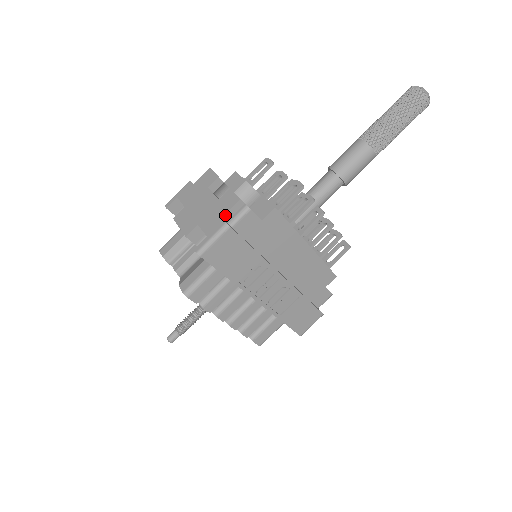
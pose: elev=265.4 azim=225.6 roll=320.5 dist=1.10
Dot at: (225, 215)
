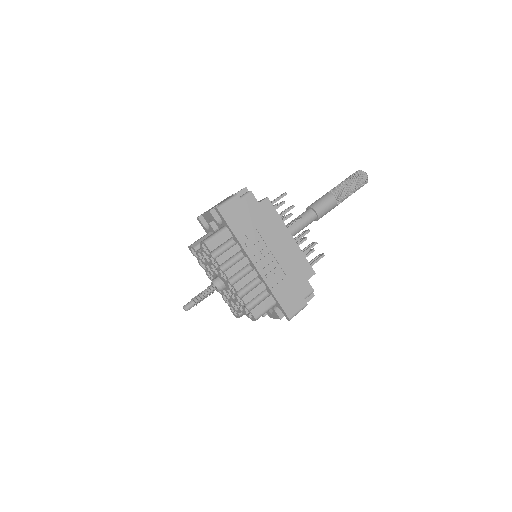
Dot at: occluded
